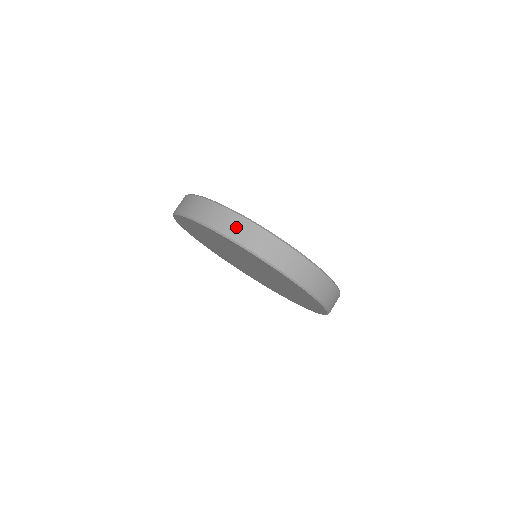
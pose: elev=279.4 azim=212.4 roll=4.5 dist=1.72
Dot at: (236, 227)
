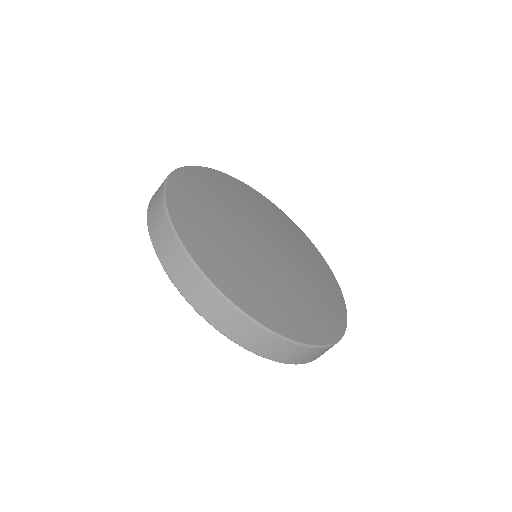
Dot at: occluded
